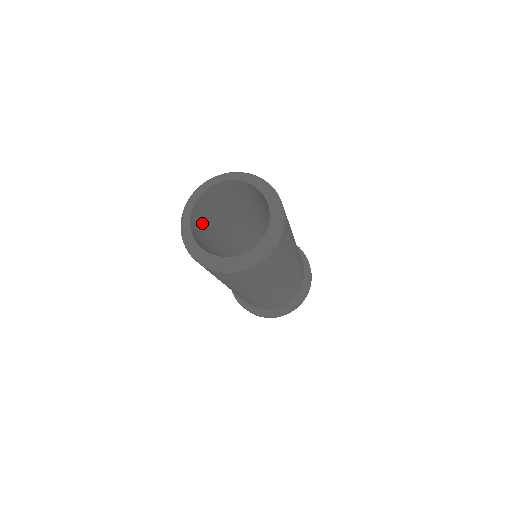
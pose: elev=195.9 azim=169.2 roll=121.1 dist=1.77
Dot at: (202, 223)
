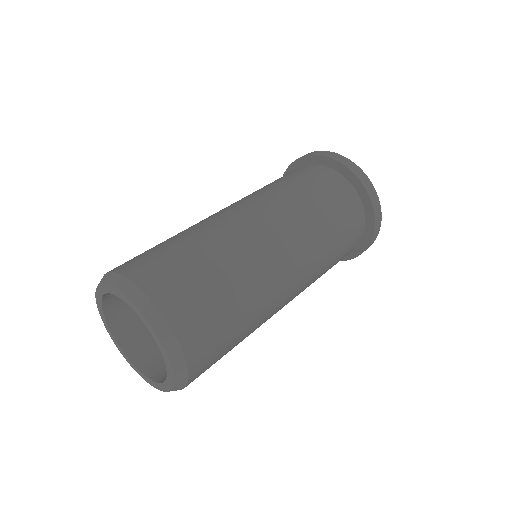
Dot at: occluded
